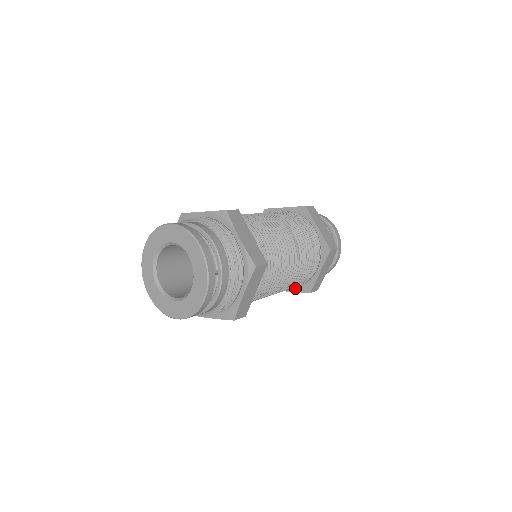
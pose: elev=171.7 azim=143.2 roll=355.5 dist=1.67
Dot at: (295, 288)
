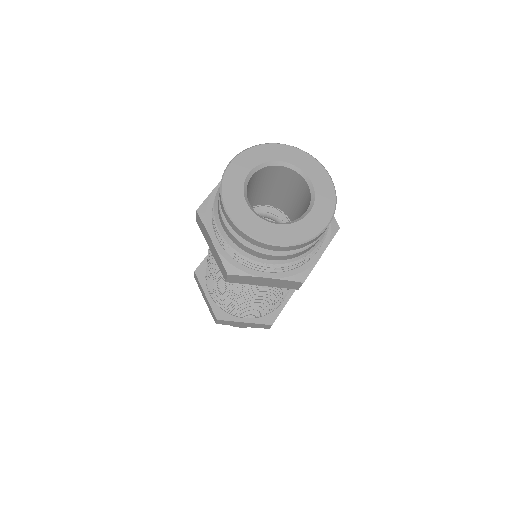
Dot at: (287, 294)
